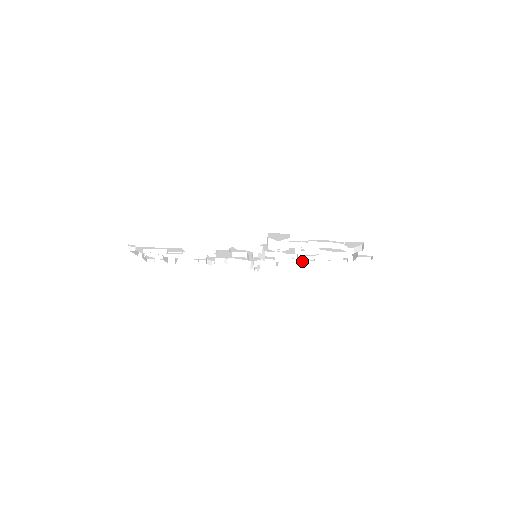
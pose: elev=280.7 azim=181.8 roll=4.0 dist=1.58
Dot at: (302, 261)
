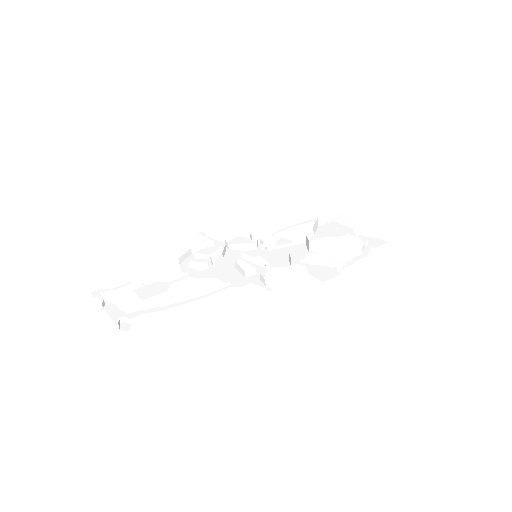
Dot at: (299, 244)
